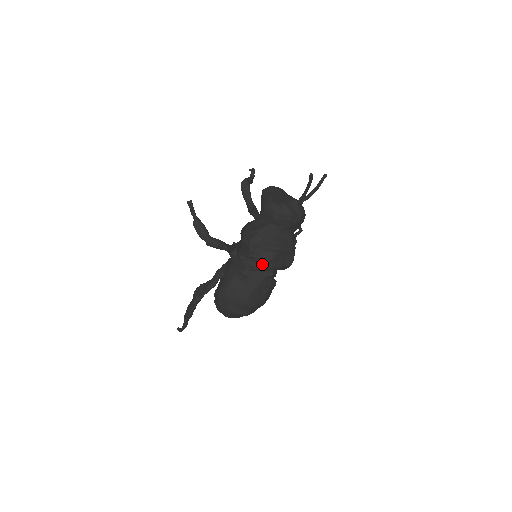
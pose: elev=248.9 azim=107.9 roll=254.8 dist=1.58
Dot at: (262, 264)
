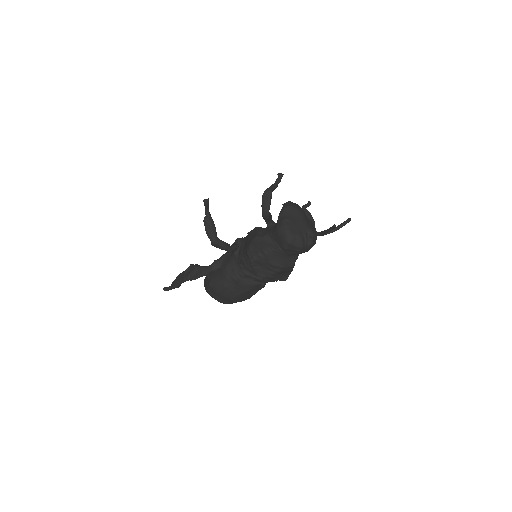
Dot at: (258, 278)
